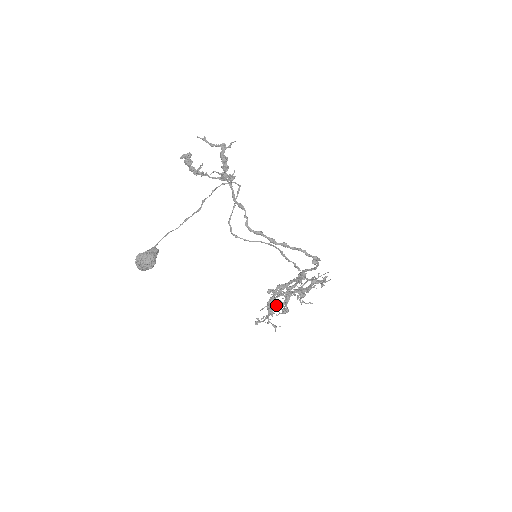
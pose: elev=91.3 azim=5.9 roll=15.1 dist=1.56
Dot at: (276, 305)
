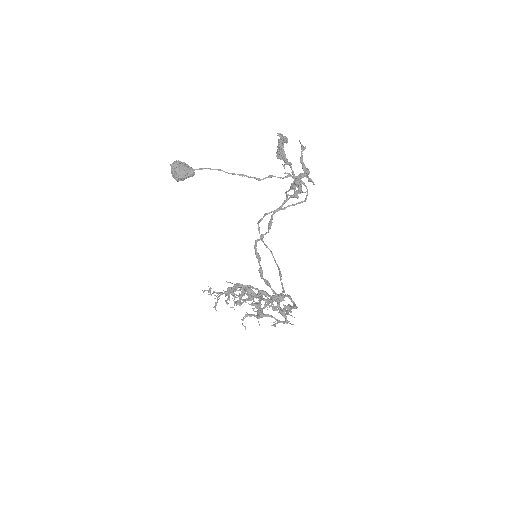
Dot at: occluded
